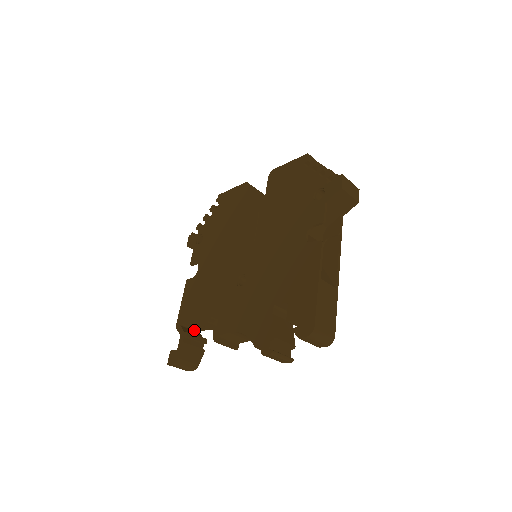
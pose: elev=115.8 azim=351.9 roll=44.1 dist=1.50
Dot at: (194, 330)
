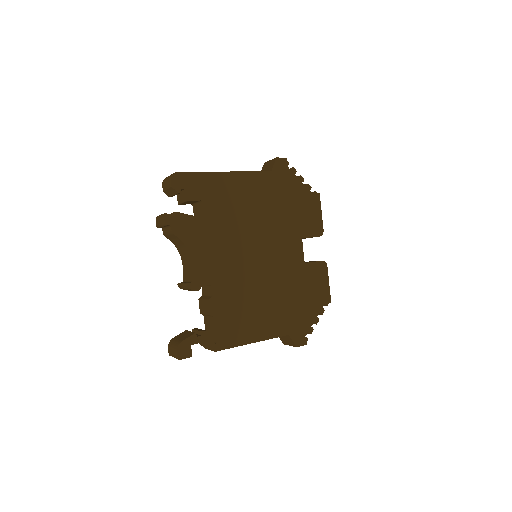
Dot at: occluded
